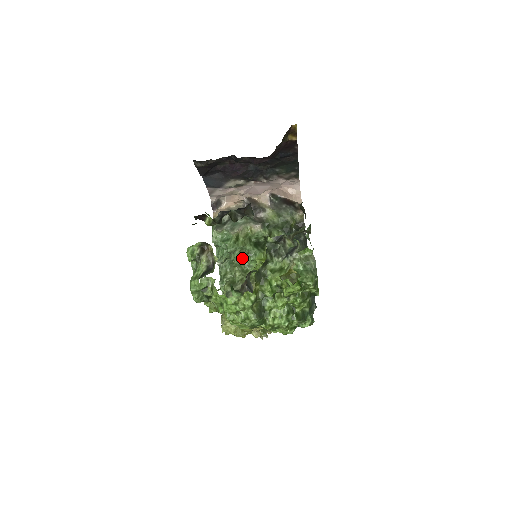
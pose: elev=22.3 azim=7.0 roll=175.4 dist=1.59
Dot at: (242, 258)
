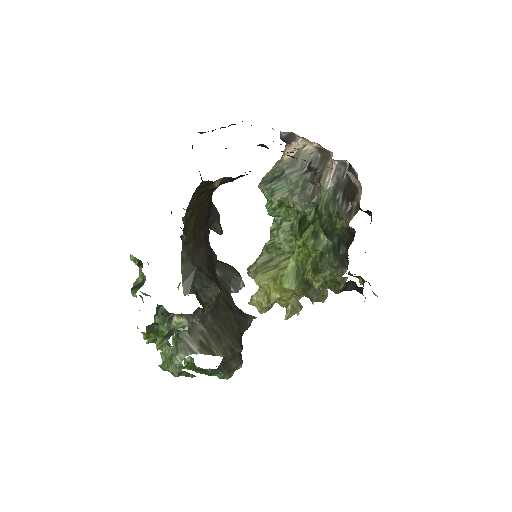
Dot at: occluded
